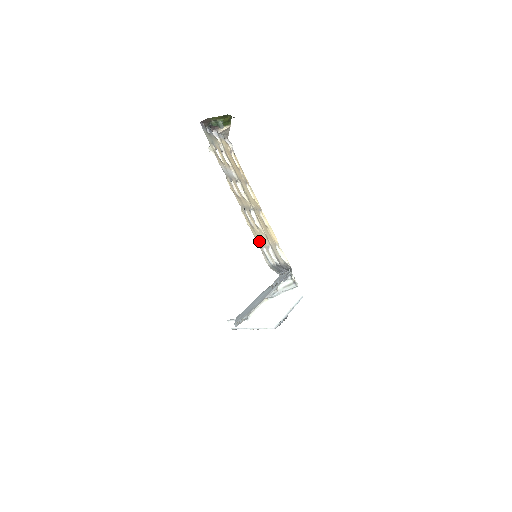
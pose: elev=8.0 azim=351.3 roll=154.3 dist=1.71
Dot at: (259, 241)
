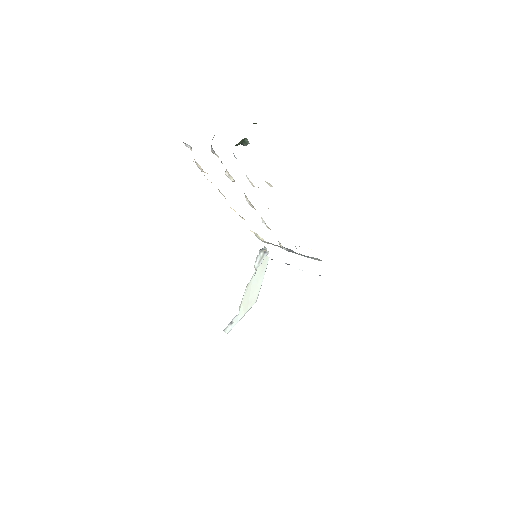
Dot at: occluded
